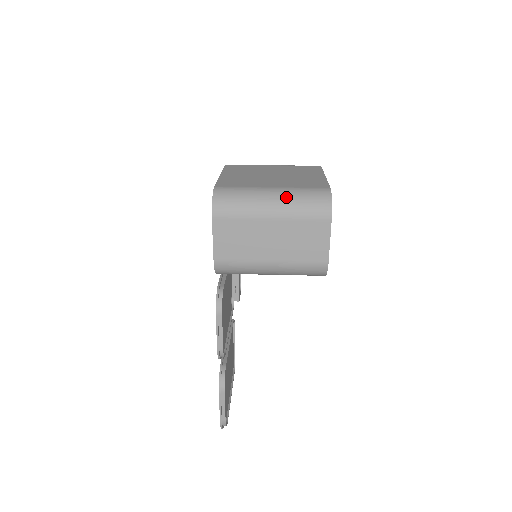
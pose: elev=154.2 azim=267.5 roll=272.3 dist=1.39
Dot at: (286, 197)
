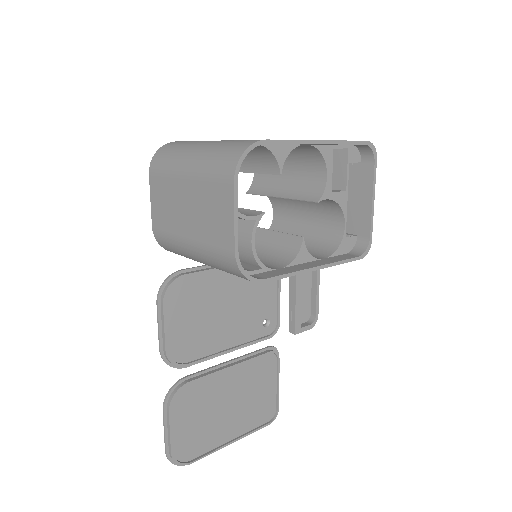
Dot at: (207, 148)
